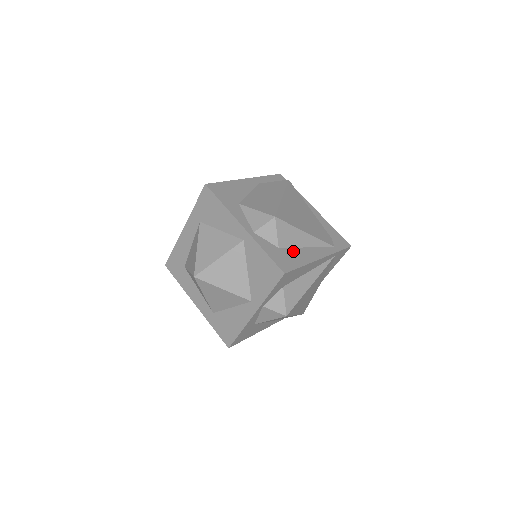
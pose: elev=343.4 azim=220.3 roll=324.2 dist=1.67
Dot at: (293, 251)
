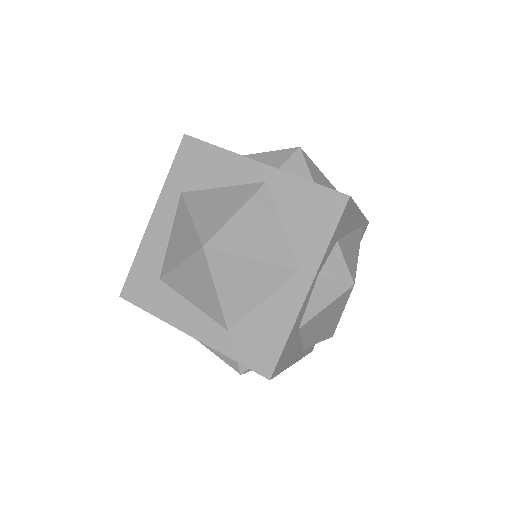
Dot at: occluded
